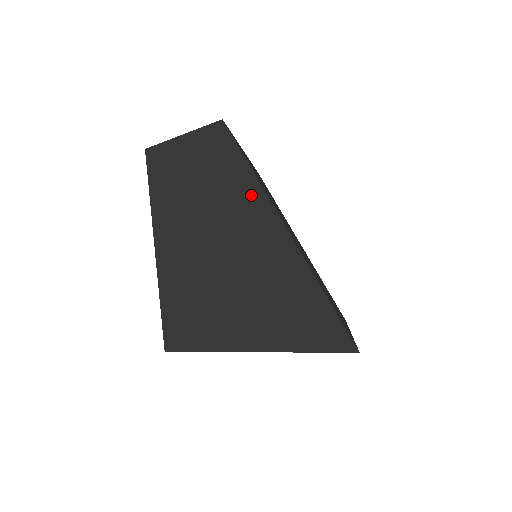
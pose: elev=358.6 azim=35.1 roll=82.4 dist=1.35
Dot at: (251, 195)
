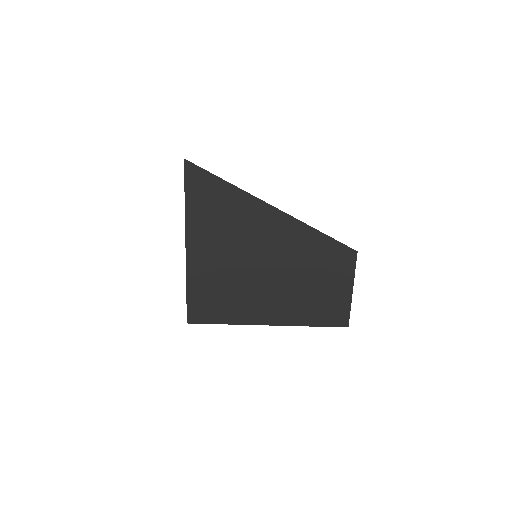
Dot at: occluded
